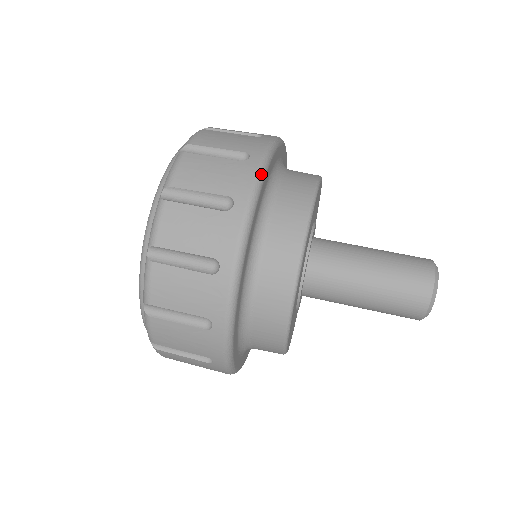
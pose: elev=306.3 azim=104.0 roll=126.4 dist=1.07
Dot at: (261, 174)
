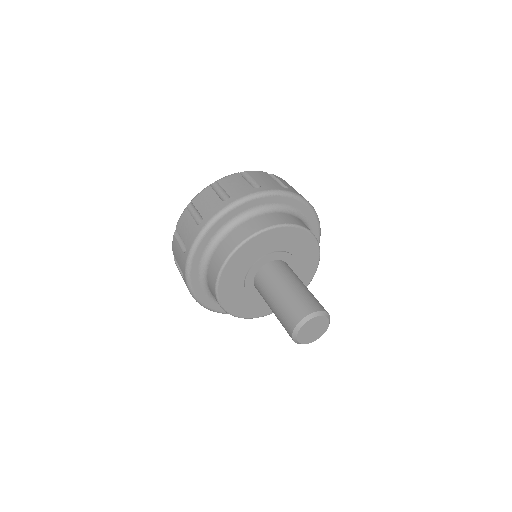
Dot at: (222, 212)
